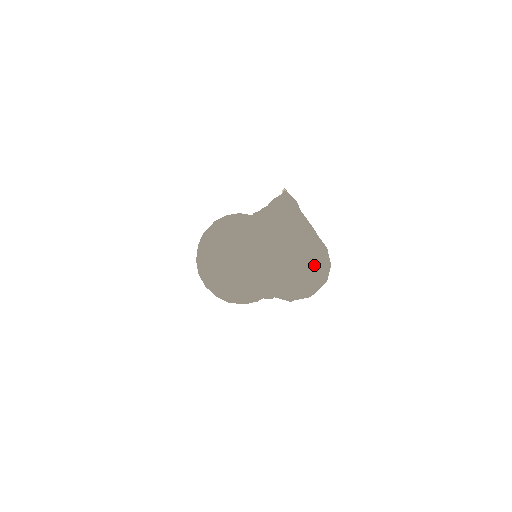
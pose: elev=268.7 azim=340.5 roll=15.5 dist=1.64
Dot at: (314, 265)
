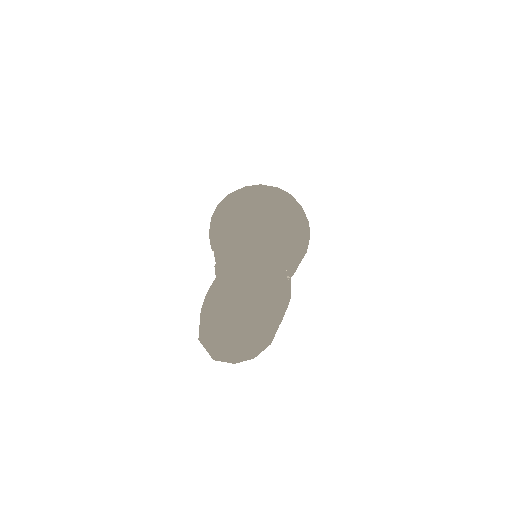
Dot at: (240, 345)
